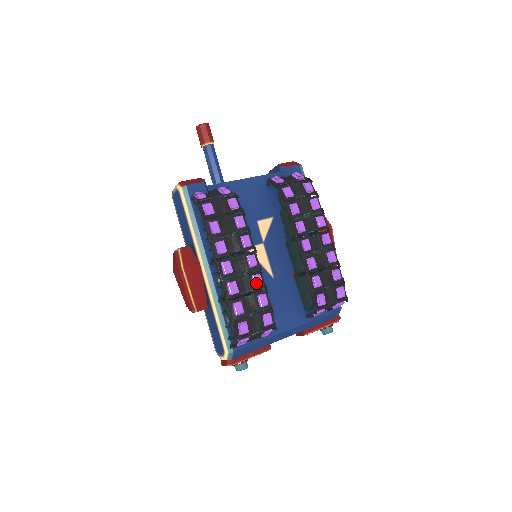
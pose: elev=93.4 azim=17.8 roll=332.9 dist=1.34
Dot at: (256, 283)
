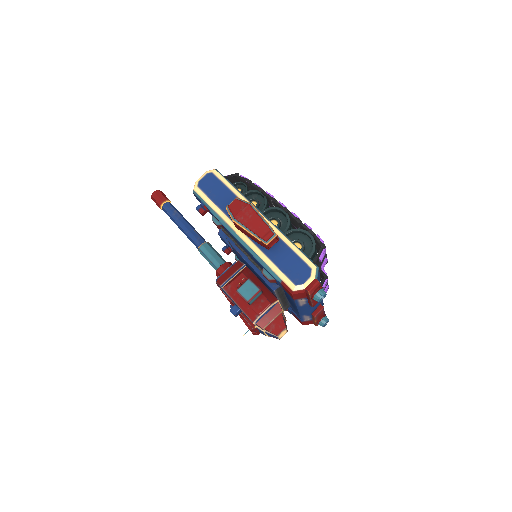
Dot at: occluded
